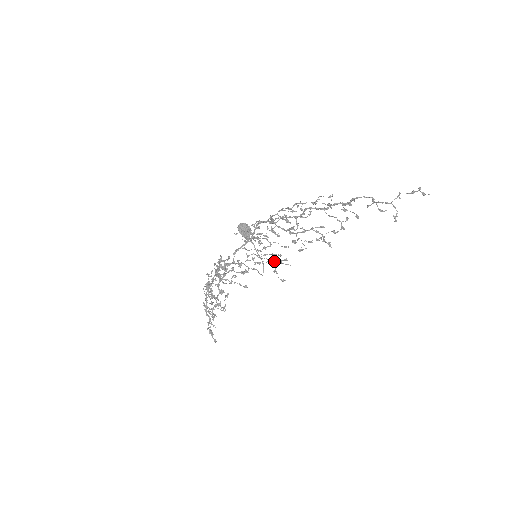
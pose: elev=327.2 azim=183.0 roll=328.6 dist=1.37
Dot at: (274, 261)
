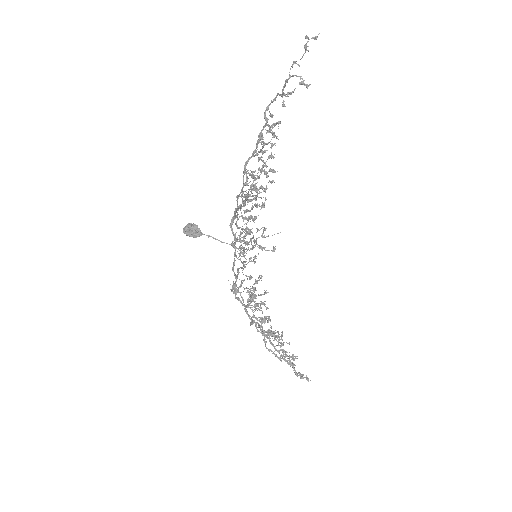
Dot at: (256, 240)
